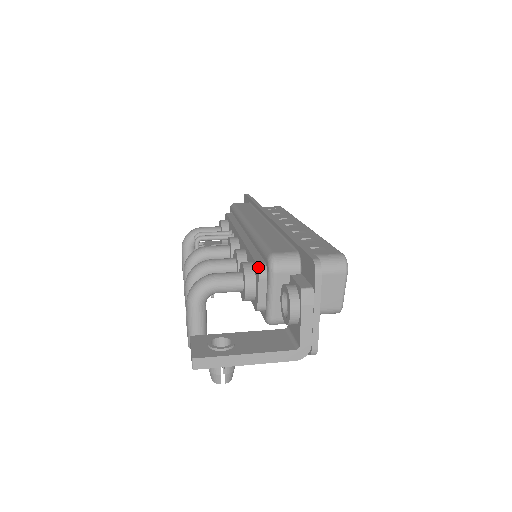
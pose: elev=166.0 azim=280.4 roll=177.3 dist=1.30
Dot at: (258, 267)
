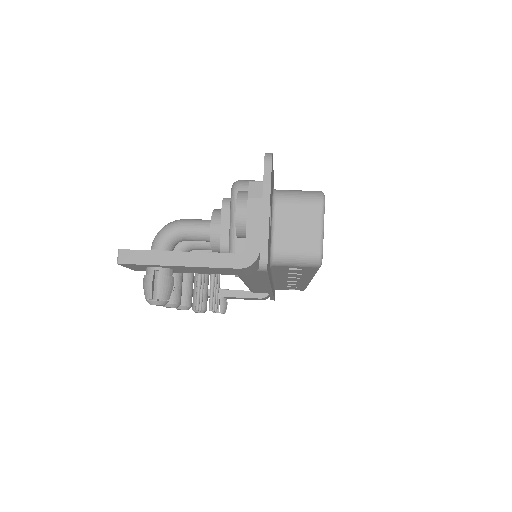
Dot at: (223, 198)
